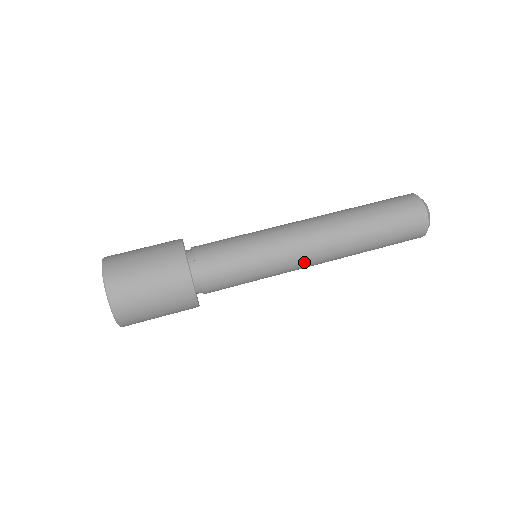
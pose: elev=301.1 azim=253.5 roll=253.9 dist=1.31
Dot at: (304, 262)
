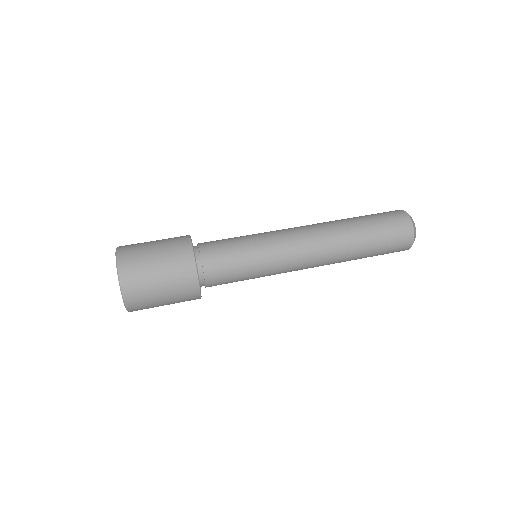
Dot at: (297, 270)
